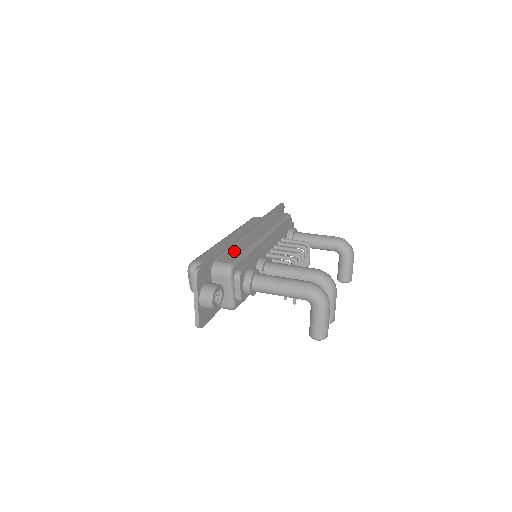
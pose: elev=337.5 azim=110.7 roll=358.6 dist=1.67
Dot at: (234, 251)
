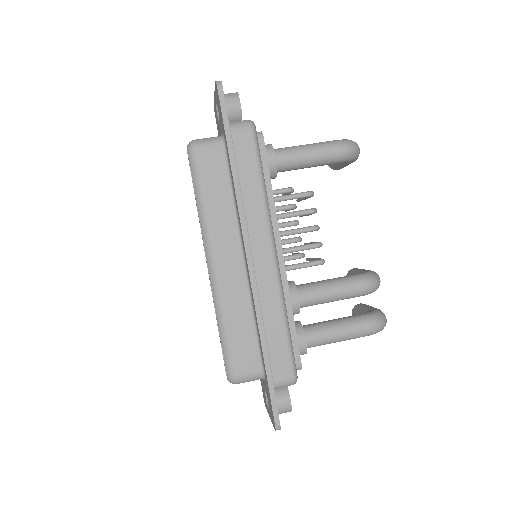
Dot at: (275, 341)
